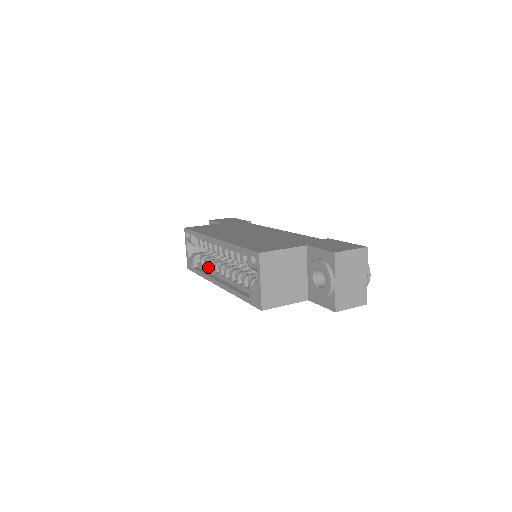
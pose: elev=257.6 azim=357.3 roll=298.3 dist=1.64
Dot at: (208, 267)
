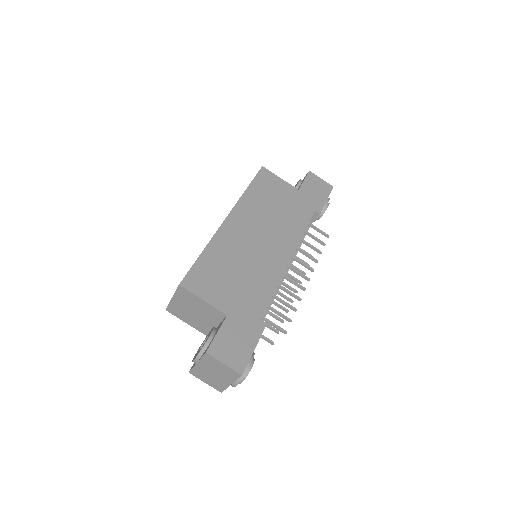
Dot at: occluded
